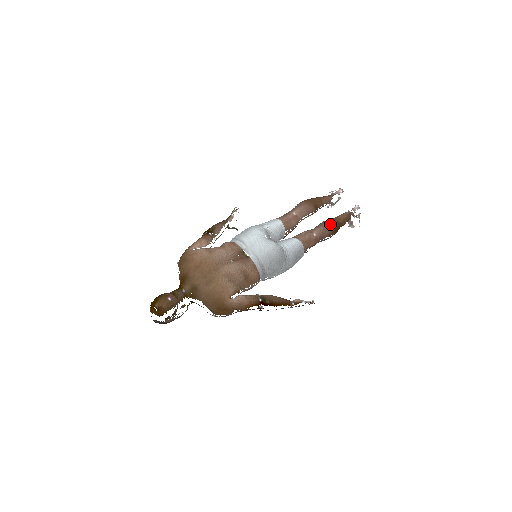
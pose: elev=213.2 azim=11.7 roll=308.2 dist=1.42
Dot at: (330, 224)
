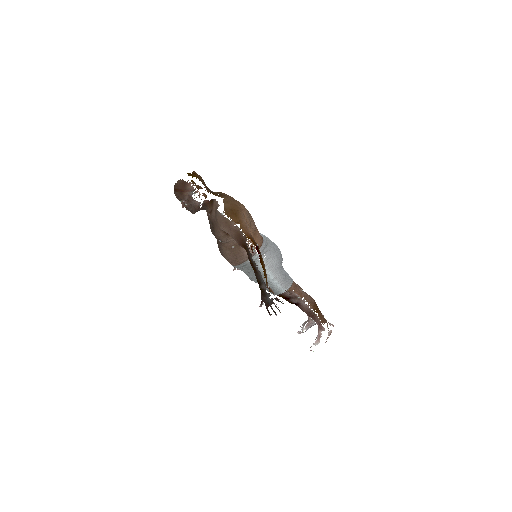
Dot at: (314, 300)
